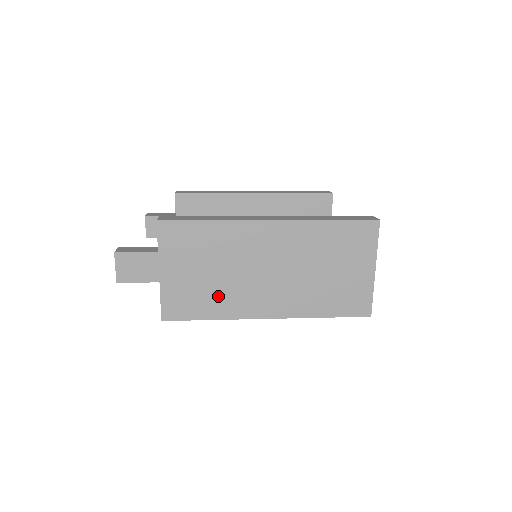
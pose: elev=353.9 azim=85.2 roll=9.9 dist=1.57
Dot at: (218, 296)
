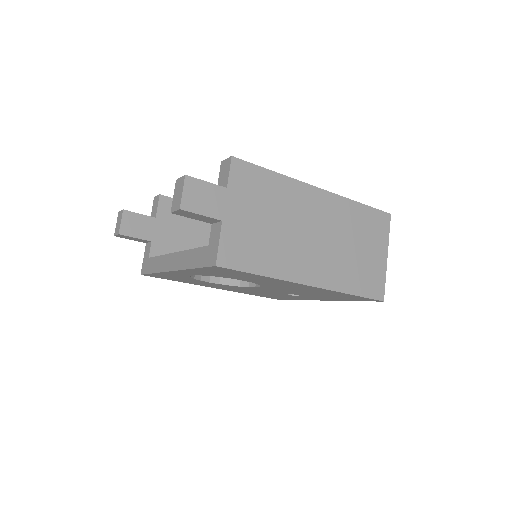
Dot at: (272, 251)
